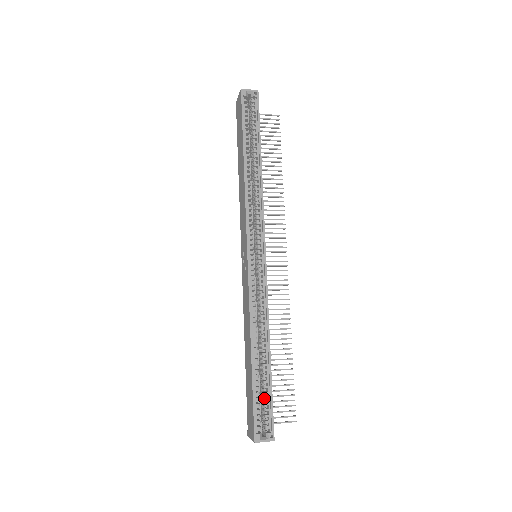
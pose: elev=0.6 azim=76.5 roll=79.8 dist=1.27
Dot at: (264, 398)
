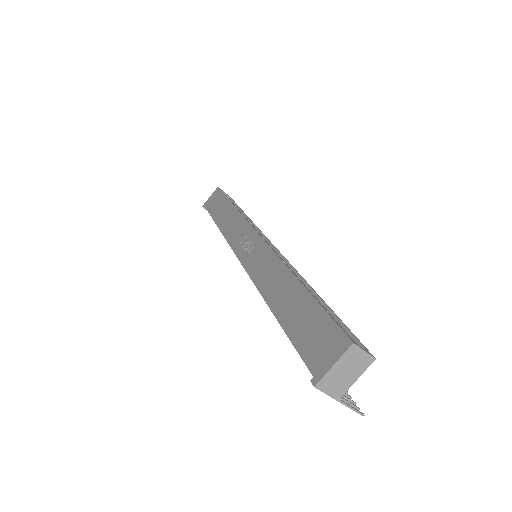
Dot at: occluded
